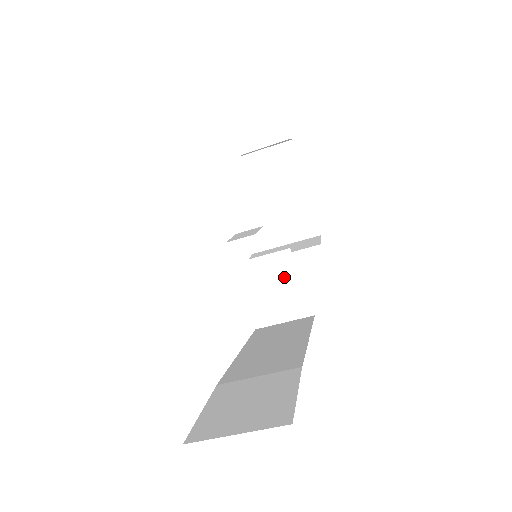
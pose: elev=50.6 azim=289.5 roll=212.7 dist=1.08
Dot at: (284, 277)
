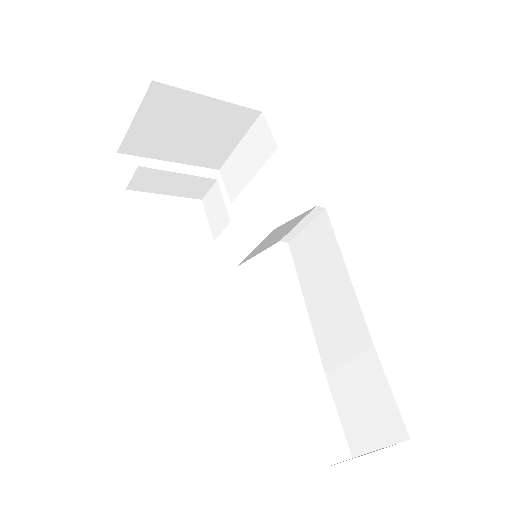
Dot at: (284, 228)
